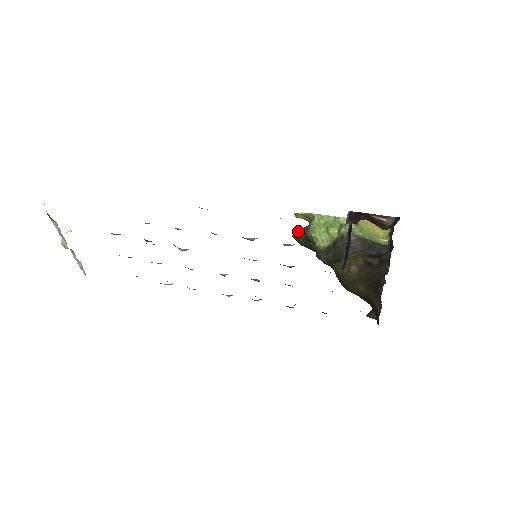
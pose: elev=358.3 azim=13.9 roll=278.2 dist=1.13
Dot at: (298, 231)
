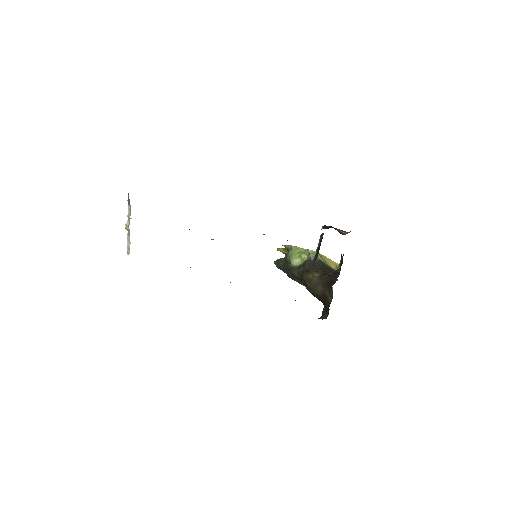
Dot at: (278, 259)
